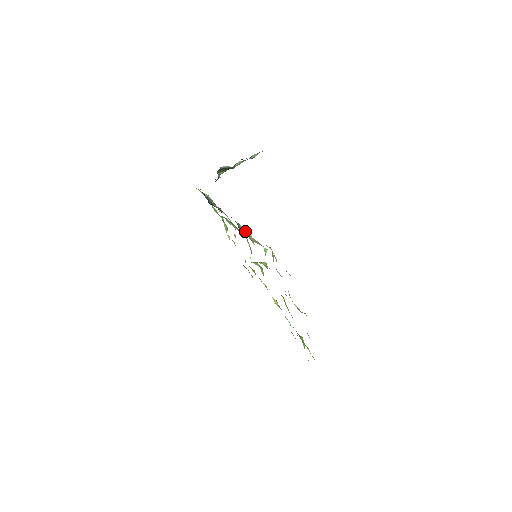
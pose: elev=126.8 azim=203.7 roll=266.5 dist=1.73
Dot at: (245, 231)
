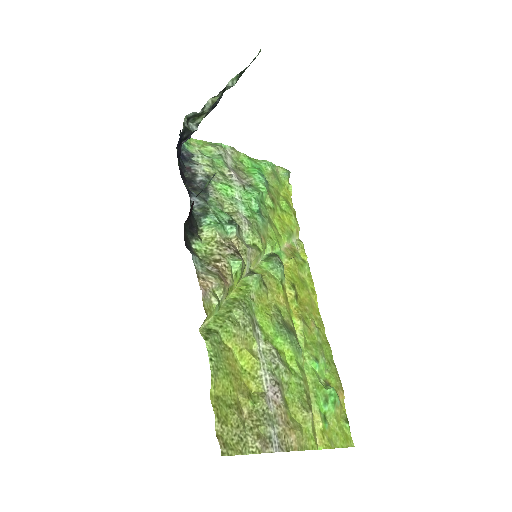
Dot at: (208, 231)
